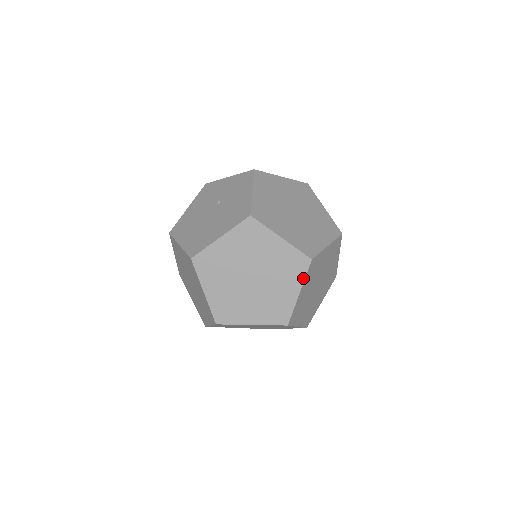
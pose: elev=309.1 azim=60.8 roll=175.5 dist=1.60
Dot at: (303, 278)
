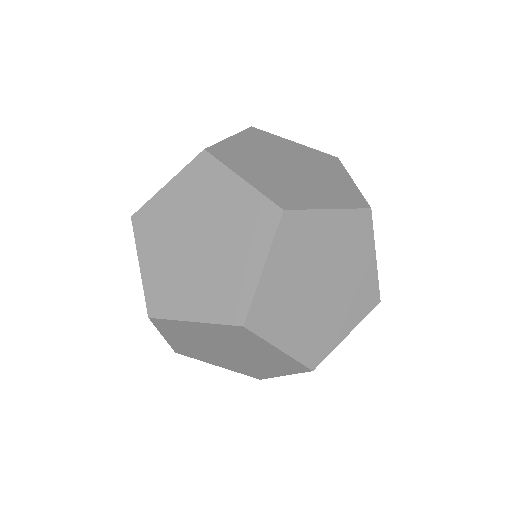
Dot at: (269, 242)
